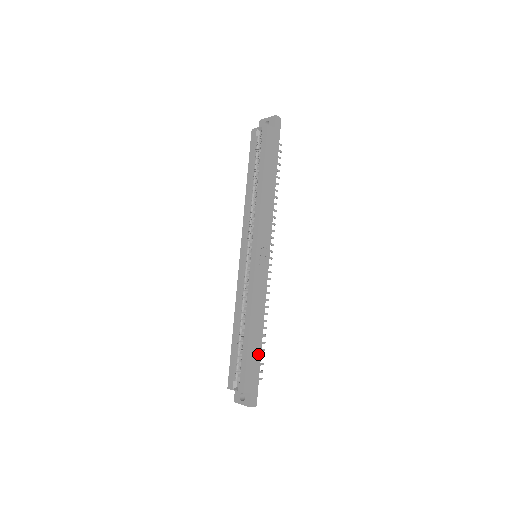
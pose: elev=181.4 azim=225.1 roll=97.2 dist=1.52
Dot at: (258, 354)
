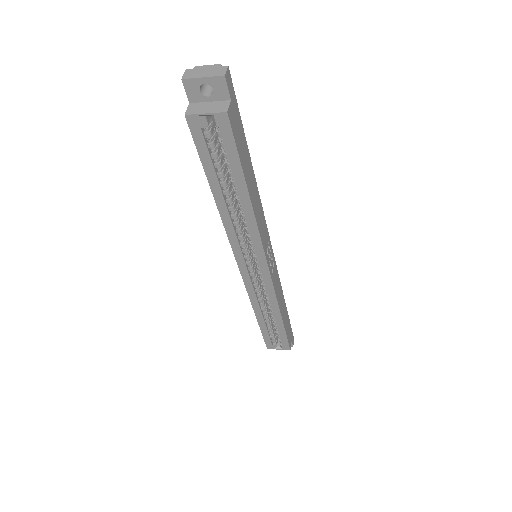
Dot at: (287, 317)
